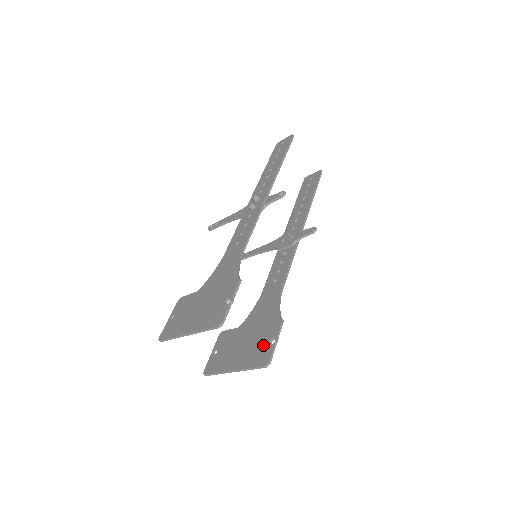
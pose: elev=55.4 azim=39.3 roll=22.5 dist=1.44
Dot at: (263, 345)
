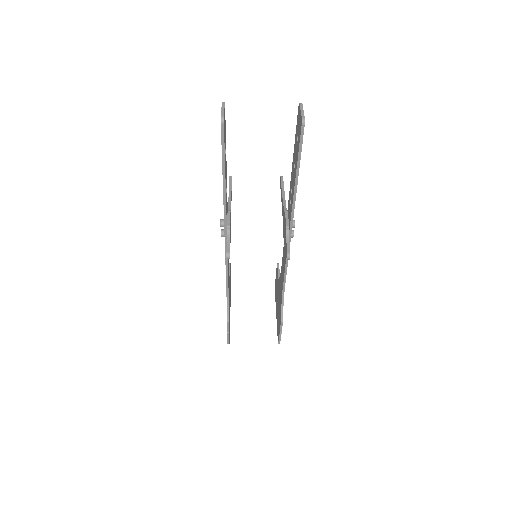
Dot at: (278, 325)
